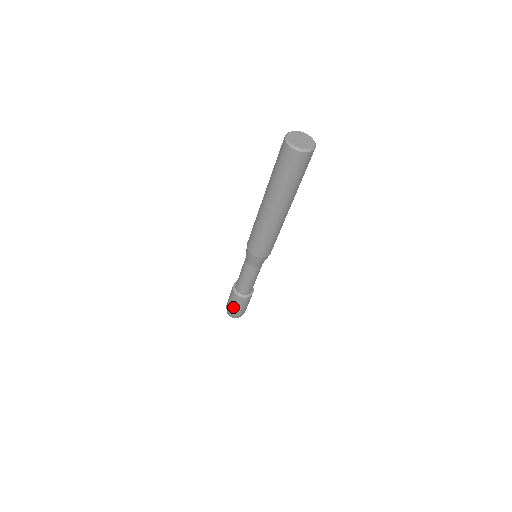
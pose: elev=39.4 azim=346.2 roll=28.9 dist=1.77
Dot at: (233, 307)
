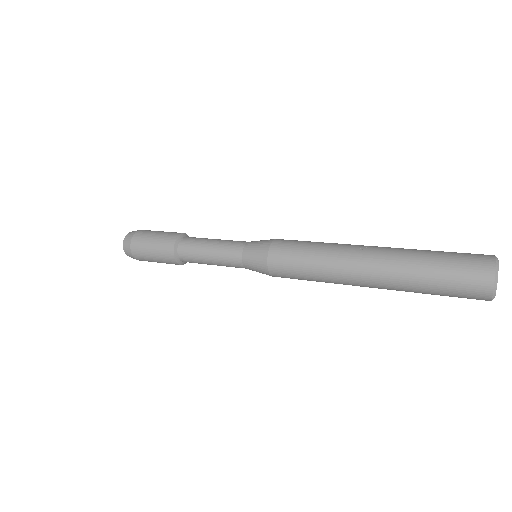
Dot at: occluded
